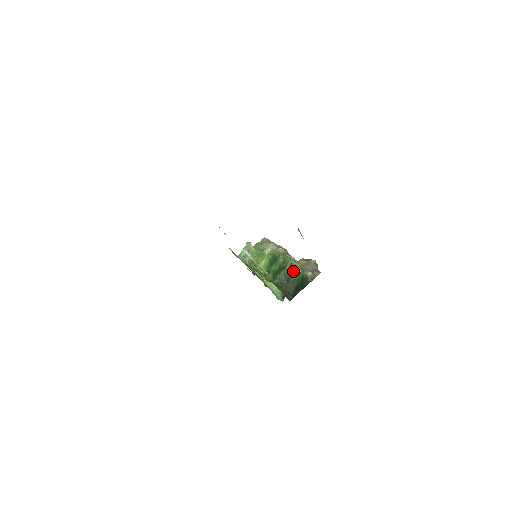
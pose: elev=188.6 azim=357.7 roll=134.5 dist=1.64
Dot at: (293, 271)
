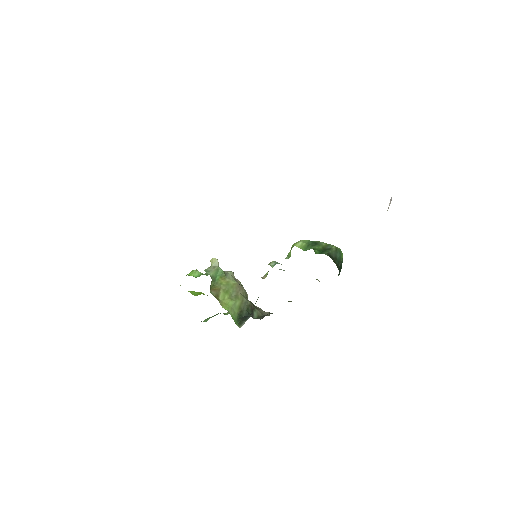
Dot at: (340, 253)
